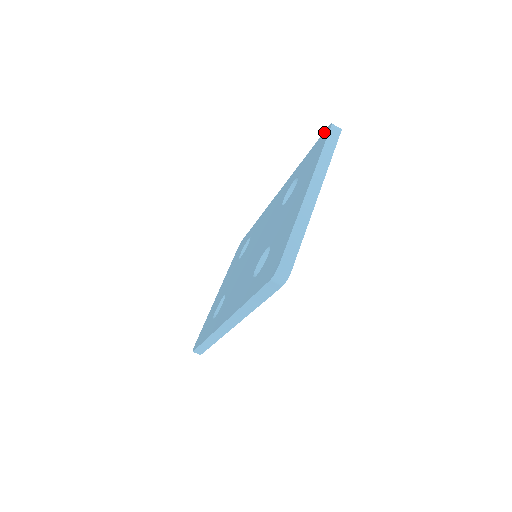
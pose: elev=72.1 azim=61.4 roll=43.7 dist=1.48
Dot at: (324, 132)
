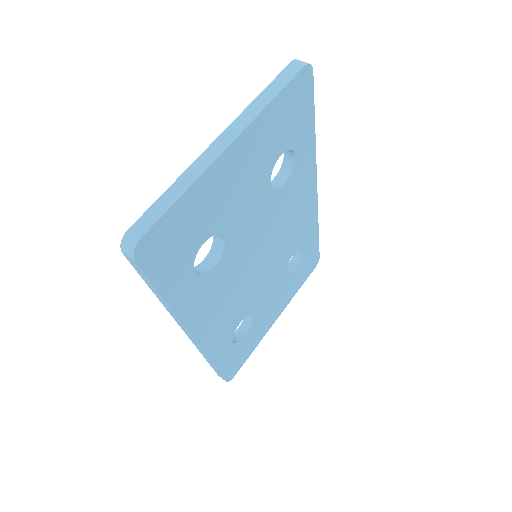
Dot at: occluded
